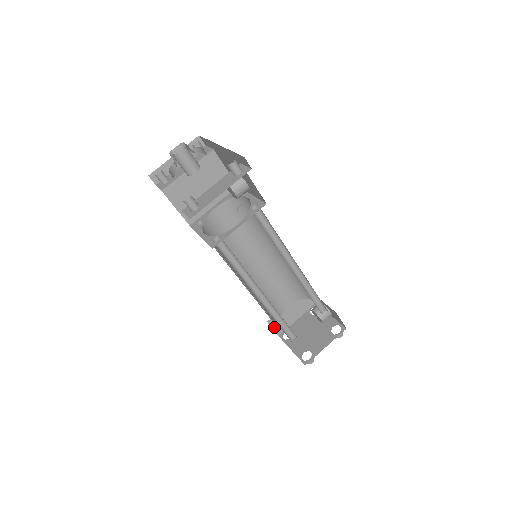
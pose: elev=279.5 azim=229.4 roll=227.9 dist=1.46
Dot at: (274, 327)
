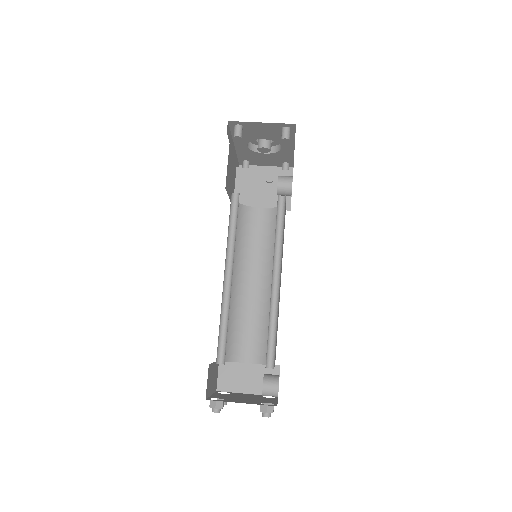
Dot at: (220, 375)
